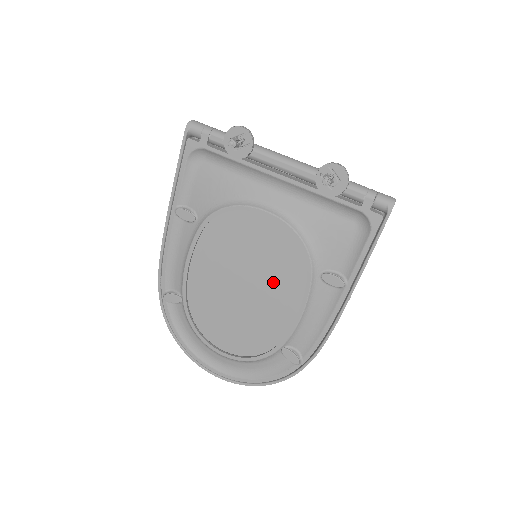
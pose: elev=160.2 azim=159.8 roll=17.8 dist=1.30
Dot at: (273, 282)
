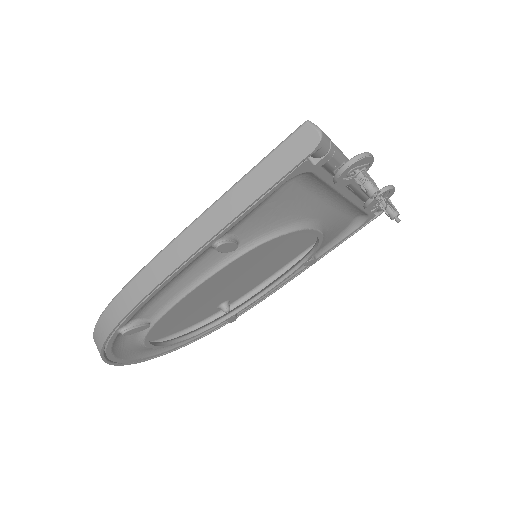
Dot at: (246, 267)
